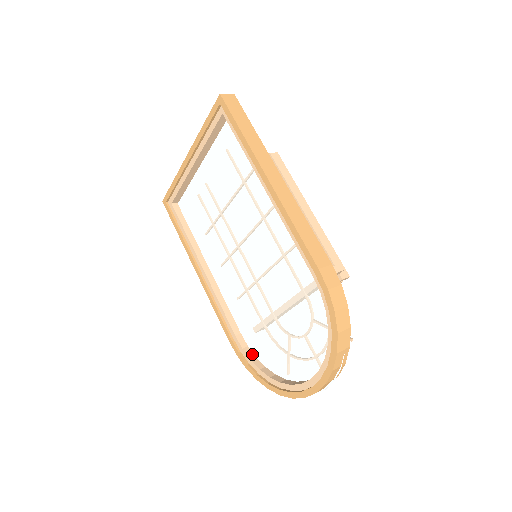
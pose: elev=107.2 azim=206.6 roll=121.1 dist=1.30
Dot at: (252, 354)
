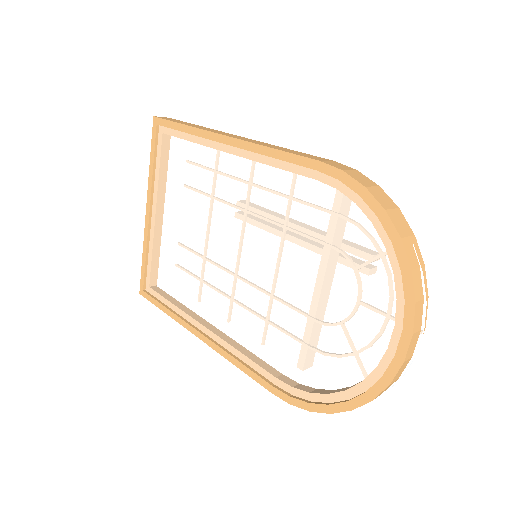
Dot at: (309, 388)
